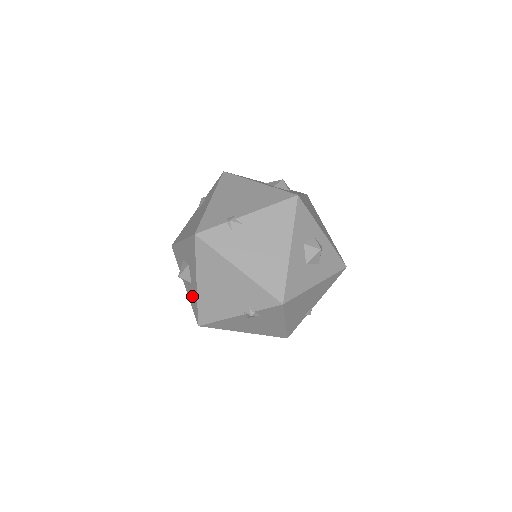
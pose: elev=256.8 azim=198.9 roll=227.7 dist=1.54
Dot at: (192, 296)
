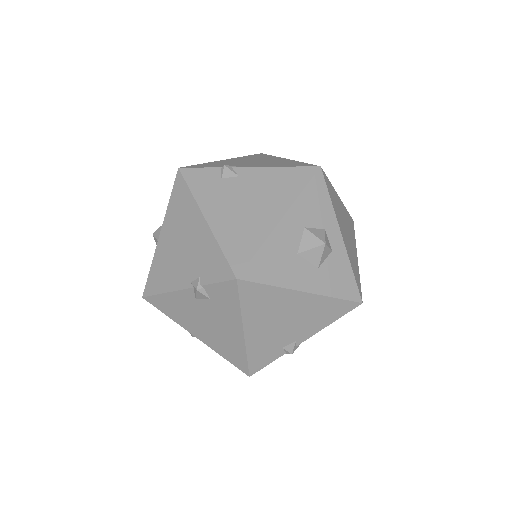
Dot at: occluded
